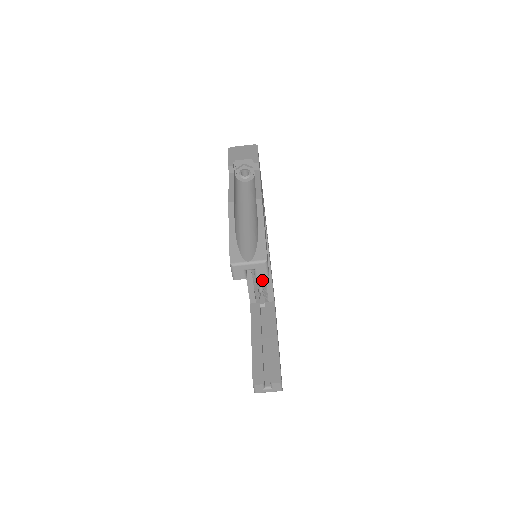
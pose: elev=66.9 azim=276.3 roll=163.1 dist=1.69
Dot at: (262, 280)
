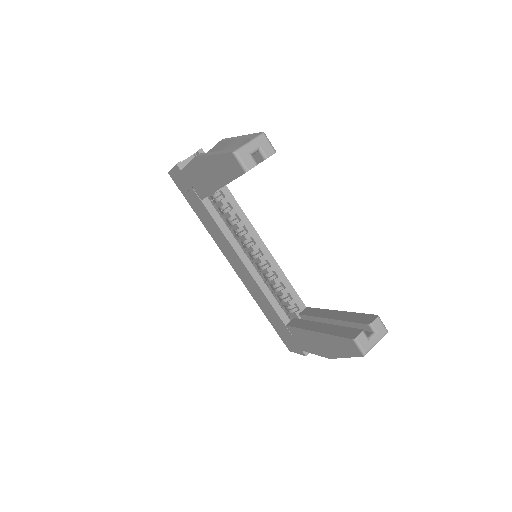
Dot at: (279, 290)
